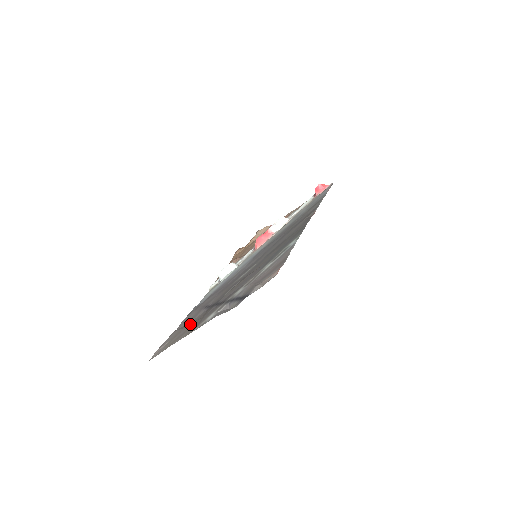
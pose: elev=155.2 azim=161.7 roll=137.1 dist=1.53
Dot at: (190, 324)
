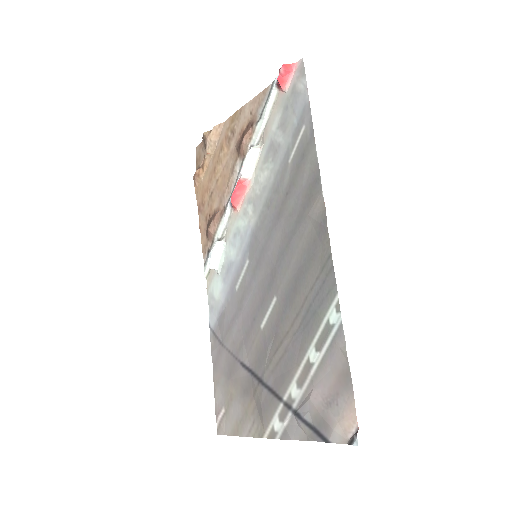
Dot at: (240, 394)
